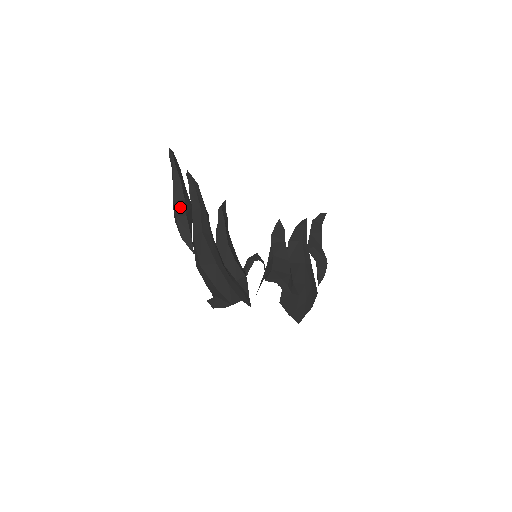
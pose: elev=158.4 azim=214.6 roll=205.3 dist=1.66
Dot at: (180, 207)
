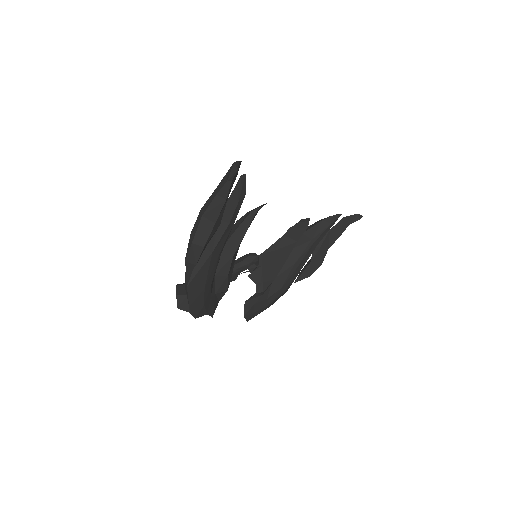
Dot at: (204, 232)
